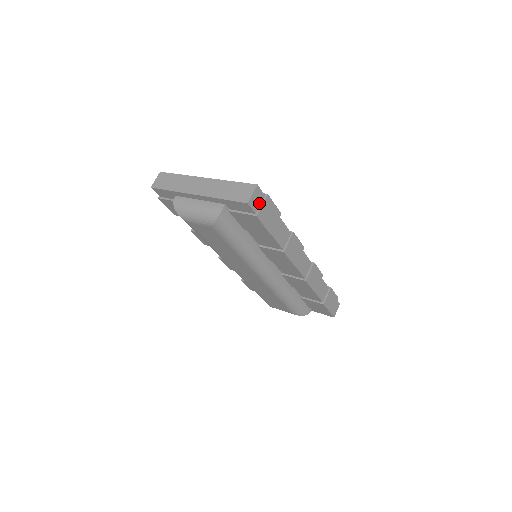
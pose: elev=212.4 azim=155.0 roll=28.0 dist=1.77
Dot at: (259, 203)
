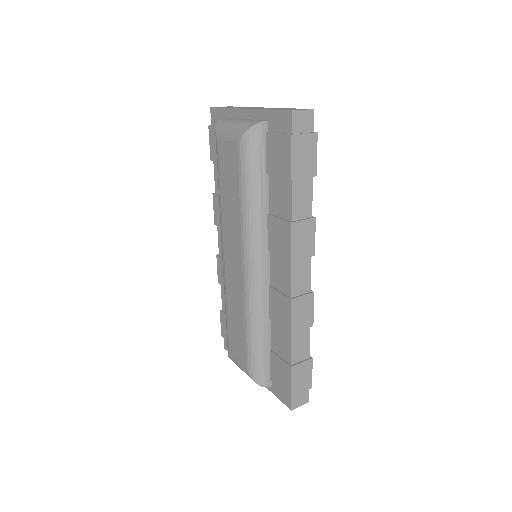
Dot at: (303, 130)
